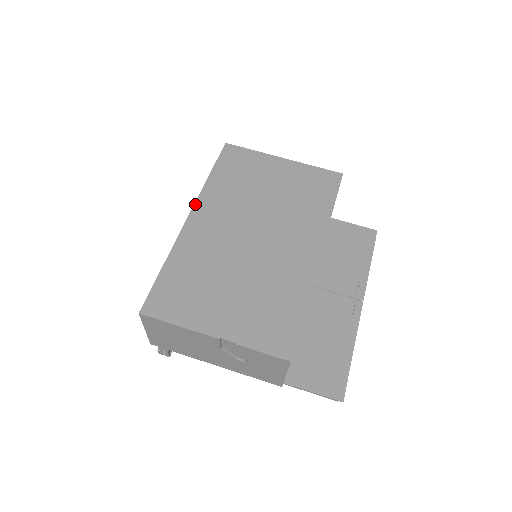
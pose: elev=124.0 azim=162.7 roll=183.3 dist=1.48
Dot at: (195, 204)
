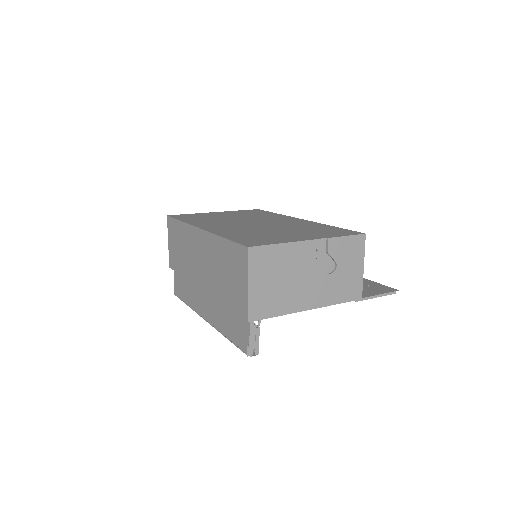
Dot at: (194, 226)
